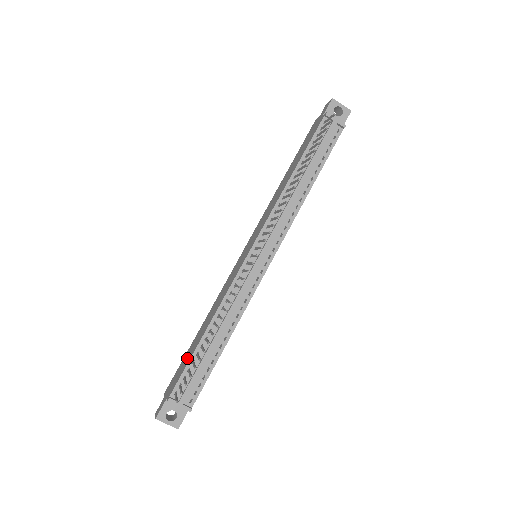
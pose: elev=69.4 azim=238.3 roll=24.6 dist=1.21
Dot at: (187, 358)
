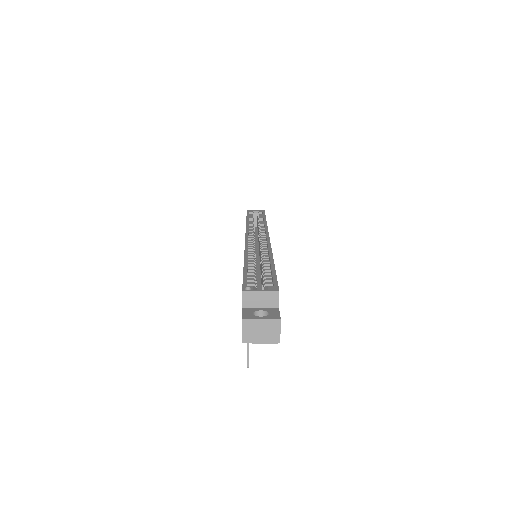
Dot at: occluded
